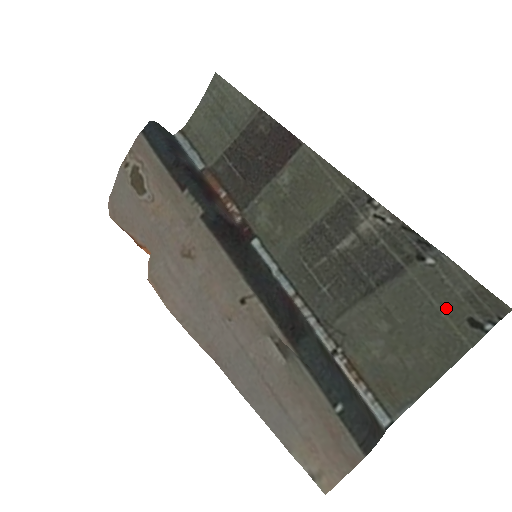
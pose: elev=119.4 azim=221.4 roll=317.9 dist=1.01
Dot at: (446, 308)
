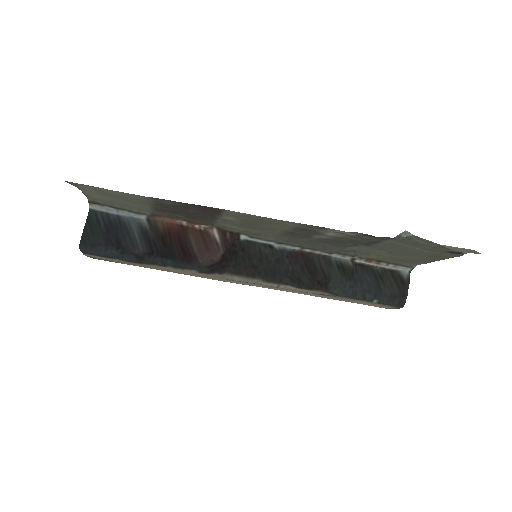
Dot at: (427, 250)
